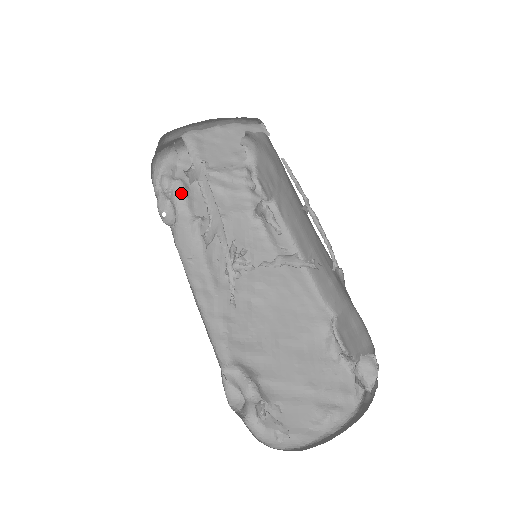
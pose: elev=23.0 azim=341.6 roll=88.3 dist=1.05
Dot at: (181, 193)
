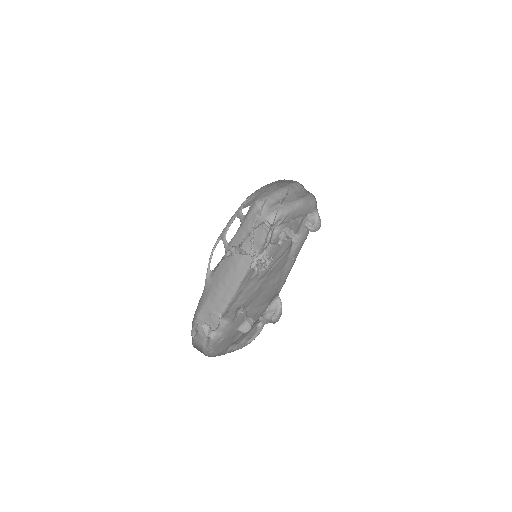
Dot at: (273, 232)
